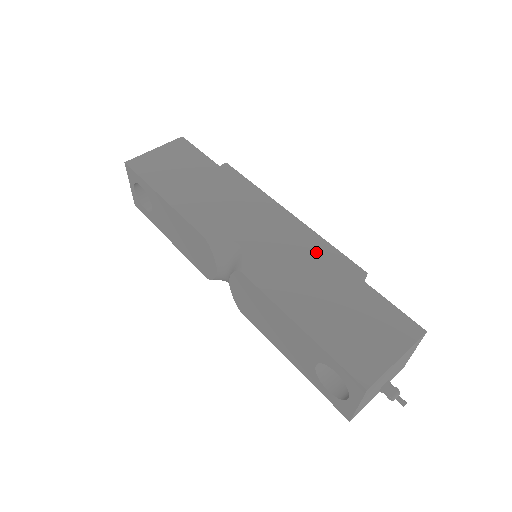
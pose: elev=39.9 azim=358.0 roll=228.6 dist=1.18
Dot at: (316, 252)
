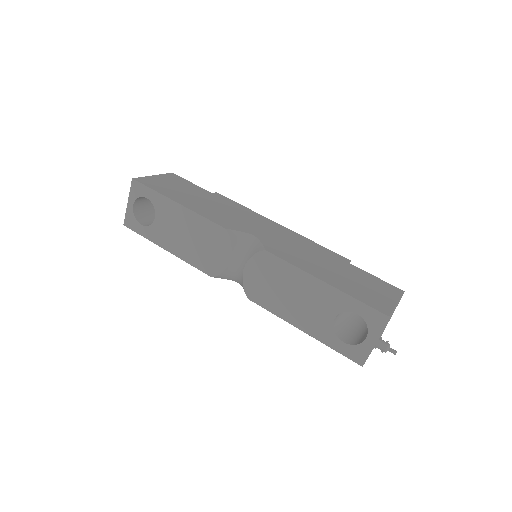
Dot at: (311, 246)
